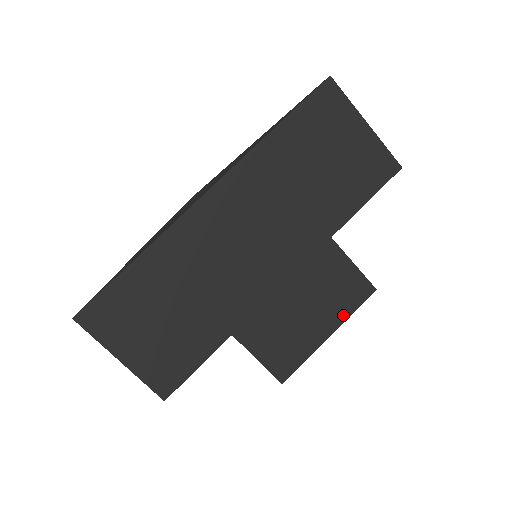
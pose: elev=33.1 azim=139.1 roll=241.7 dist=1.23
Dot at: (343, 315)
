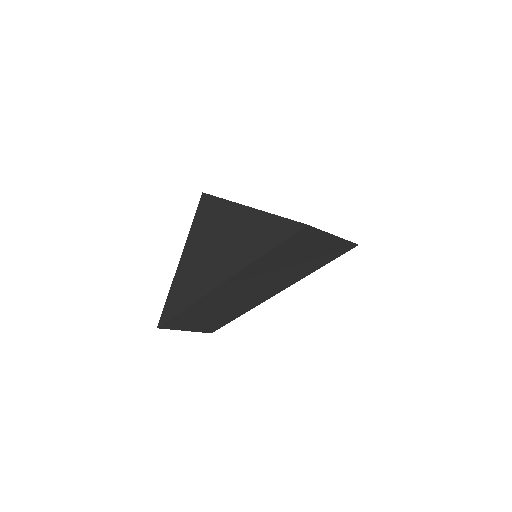
Dot at: occluded
